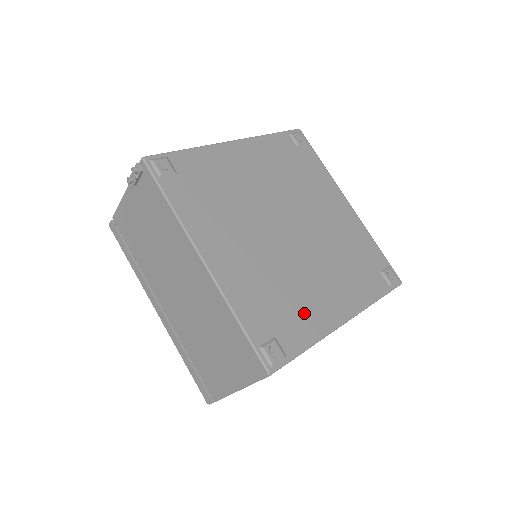
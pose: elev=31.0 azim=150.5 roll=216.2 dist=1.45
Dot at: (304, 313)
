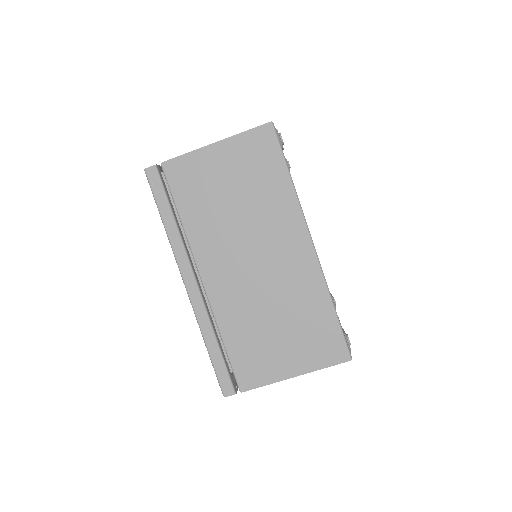
Dot at: occluded
